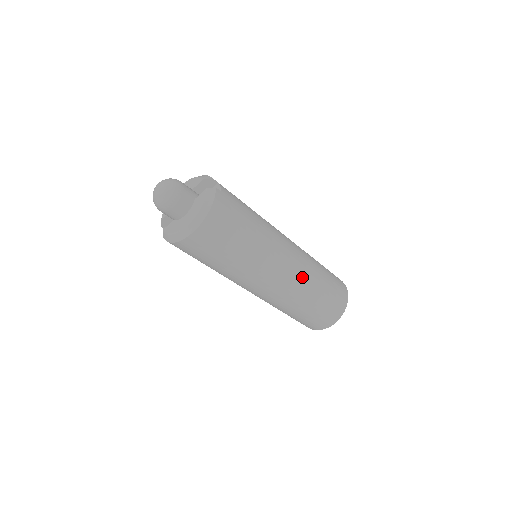
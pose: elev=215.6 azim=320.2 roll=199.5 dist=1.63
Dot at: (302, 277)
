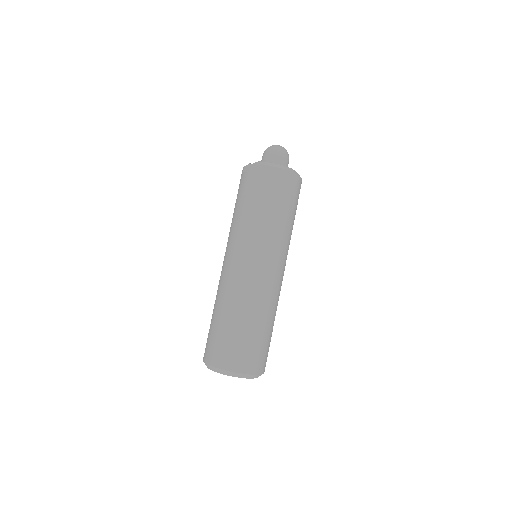
Dot at: (278, 295)
